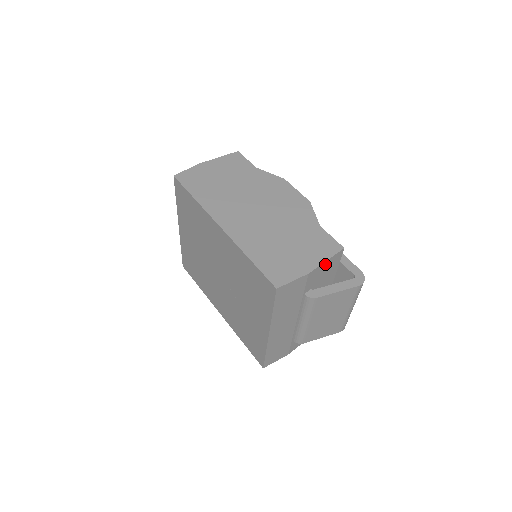
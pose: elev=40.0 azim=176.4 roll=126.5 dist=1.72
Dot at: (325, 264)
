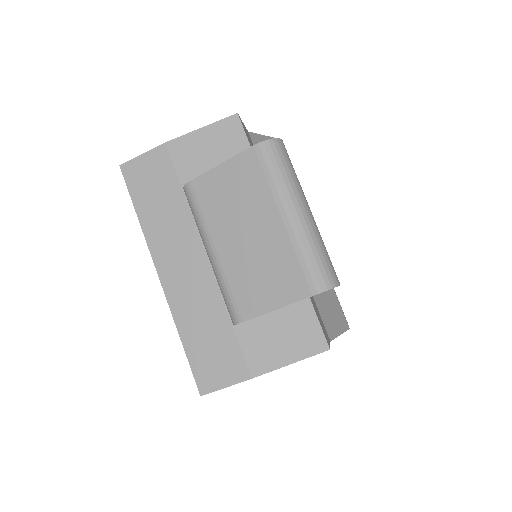
Dot at: (203, 136)
